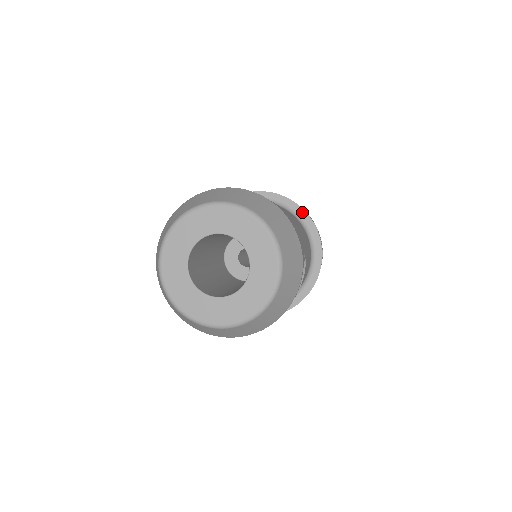
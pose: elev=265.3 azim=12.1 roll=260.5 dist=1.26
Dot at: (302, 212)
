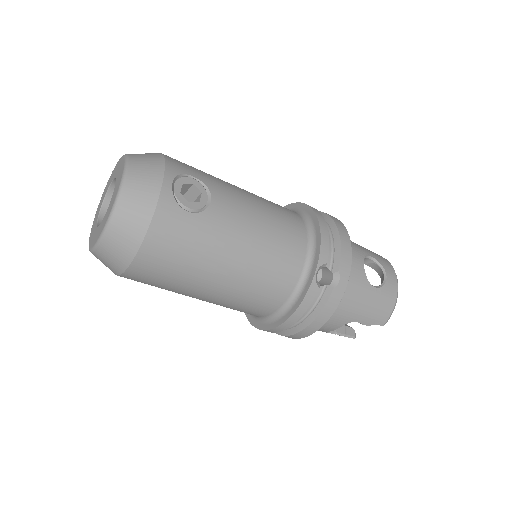
Dot at: (298, 205)
